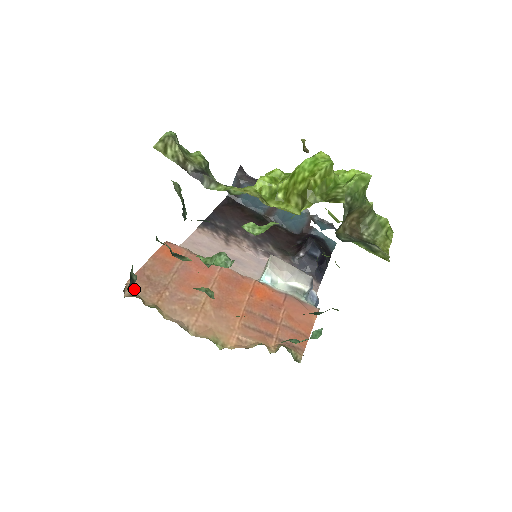
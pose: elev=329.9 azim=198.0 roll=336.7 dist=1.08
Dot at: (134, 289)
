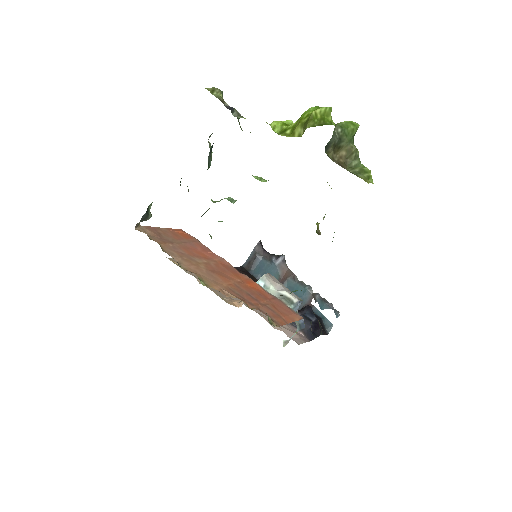
Dot at: (145, 230)
